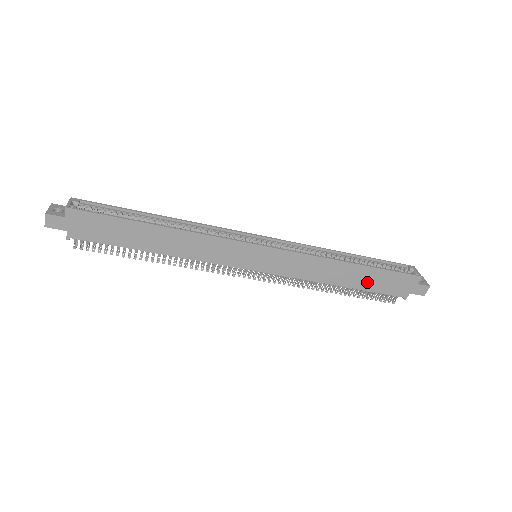
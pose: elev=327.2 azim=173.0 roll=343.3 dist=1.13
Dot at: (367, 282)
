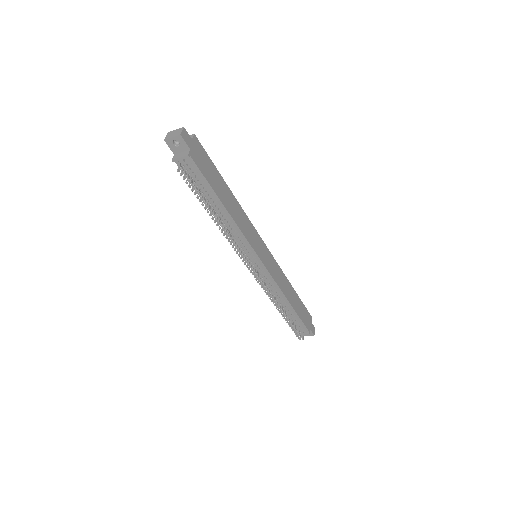
Dot at: (297, 307)
